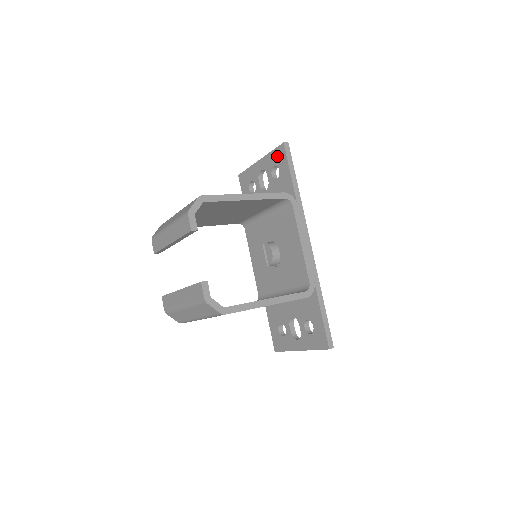
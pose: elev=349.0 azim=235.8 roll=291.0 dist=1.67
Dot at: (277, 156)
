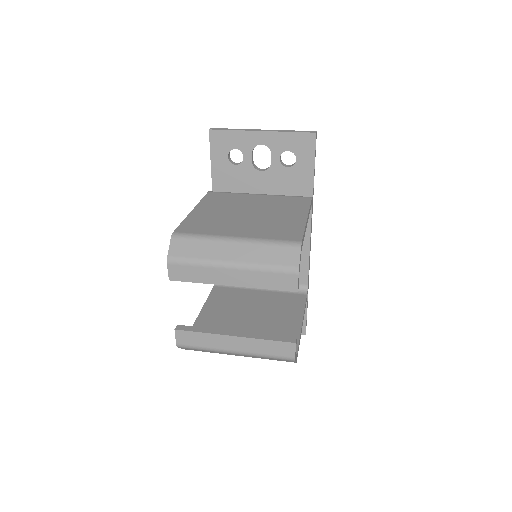
Dot at: (299, 143)
